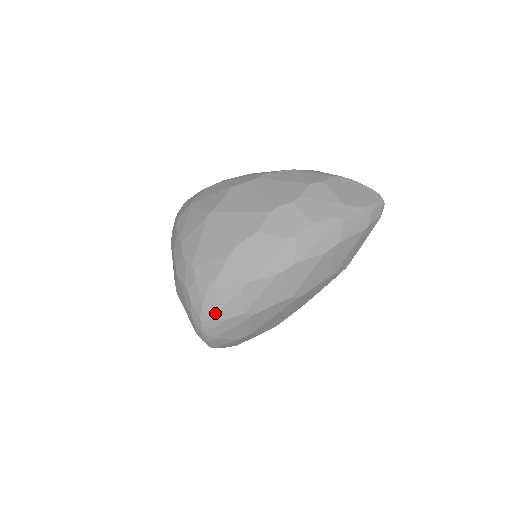
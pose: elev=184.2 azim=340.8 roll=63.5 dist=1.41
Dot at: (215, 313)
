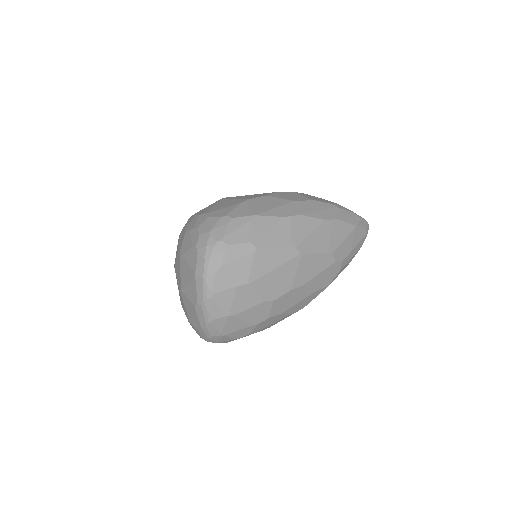
Dot at: (223, 236)
